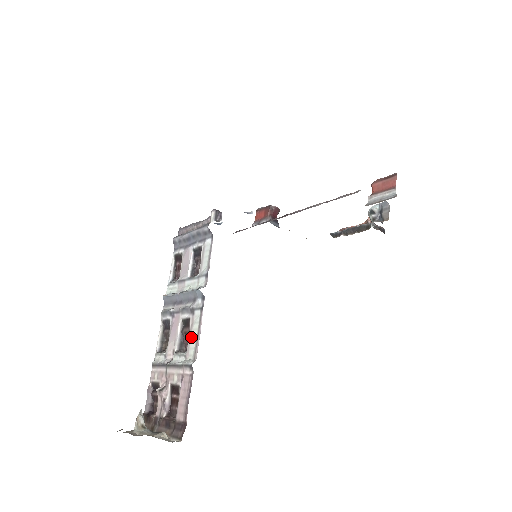
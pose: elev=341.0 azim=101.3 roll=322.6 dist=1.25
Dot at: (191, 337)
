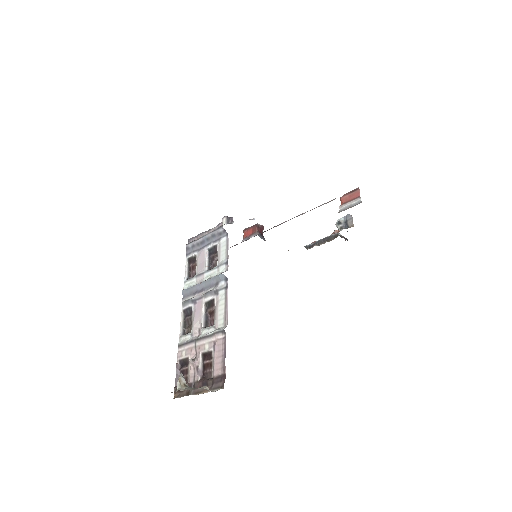
Dot at: (218, 311)
